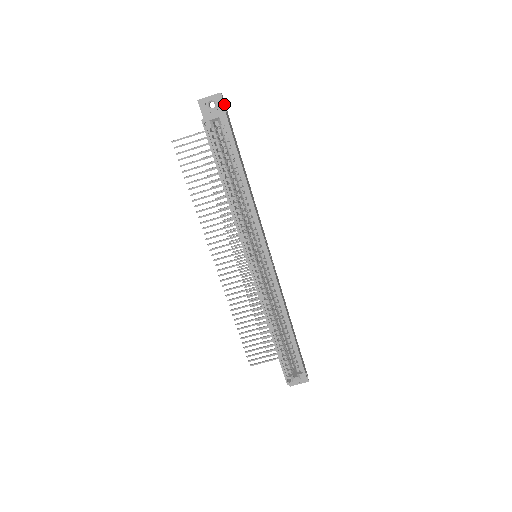
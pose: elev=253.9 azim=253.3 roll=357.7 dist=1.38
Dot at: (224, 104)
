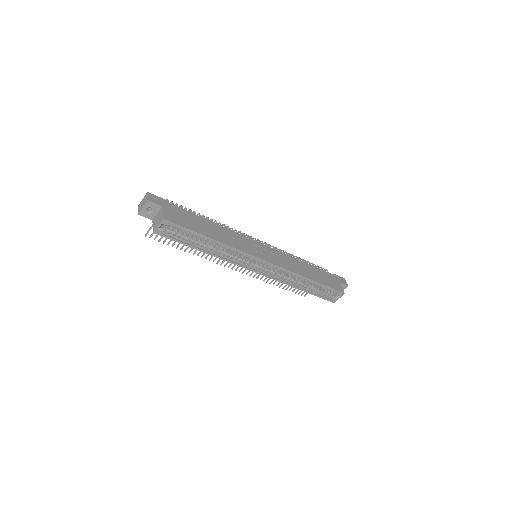
Dot at: (156, 204)
